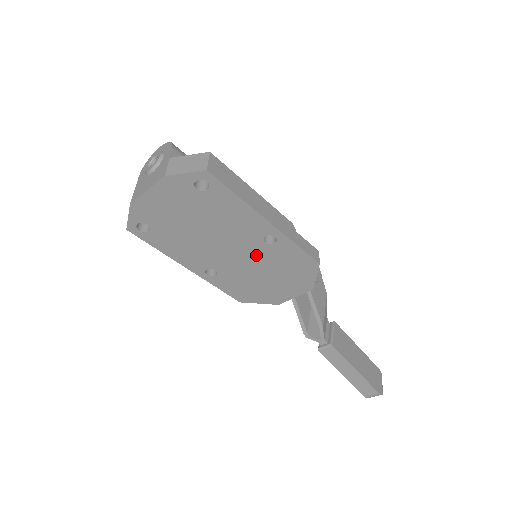
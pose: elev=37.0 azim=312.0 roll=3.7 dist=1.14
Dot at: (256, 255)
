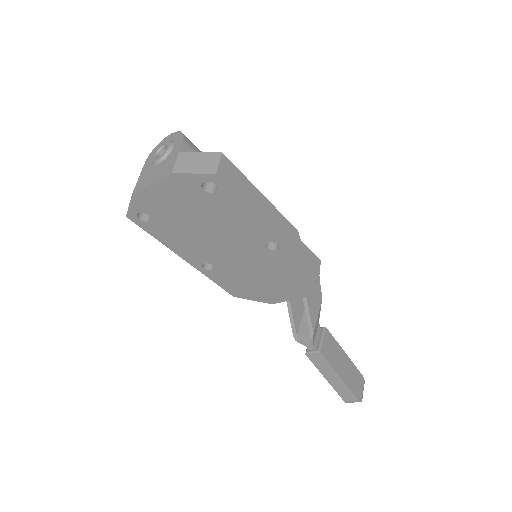
Dot at: (256, 258)
